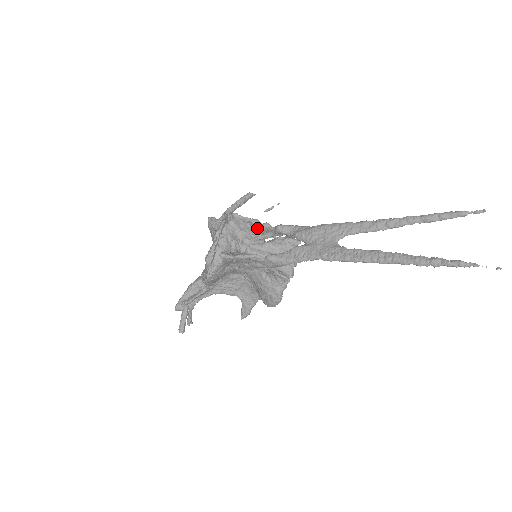
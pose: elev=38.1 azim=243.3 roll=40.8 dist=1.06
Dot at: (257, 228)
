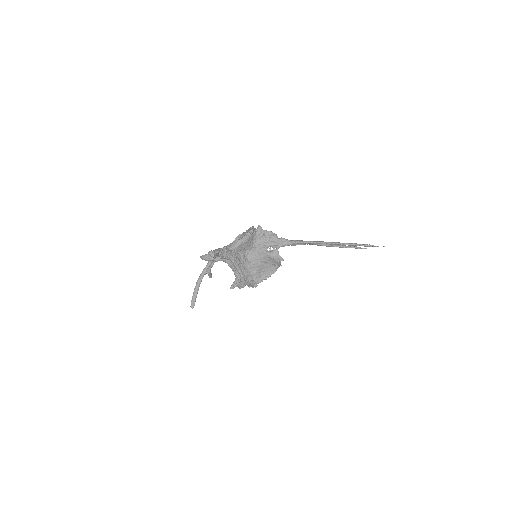
Dot at: occluded
